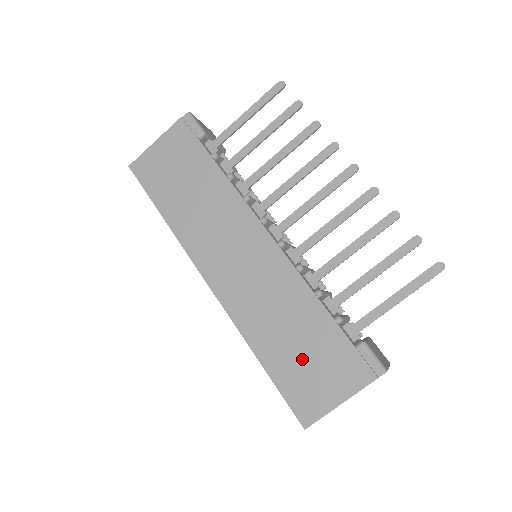
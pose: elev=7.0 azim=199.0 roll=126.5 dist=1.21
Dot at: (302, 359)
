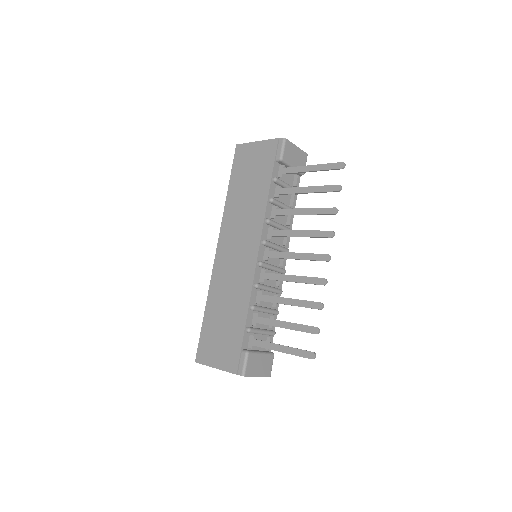
Dot at: (219, 331)
